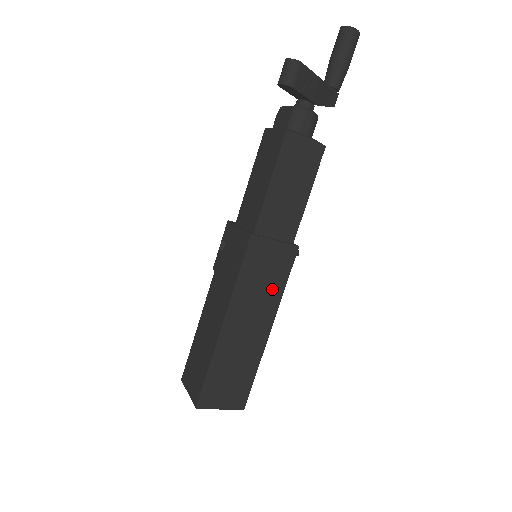
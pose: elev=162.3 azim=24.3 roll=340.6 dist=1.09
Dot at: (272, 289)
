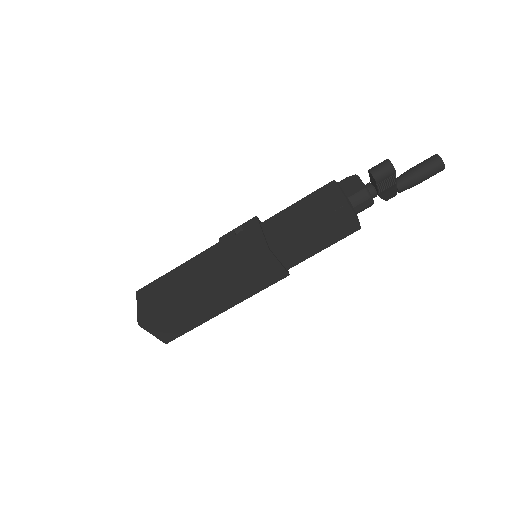
Dot at: (250, 288)
